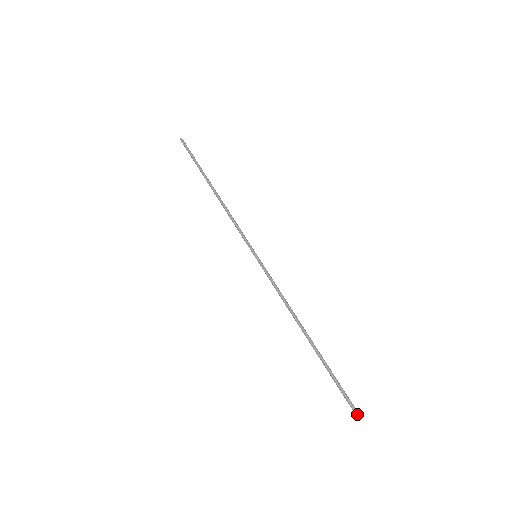
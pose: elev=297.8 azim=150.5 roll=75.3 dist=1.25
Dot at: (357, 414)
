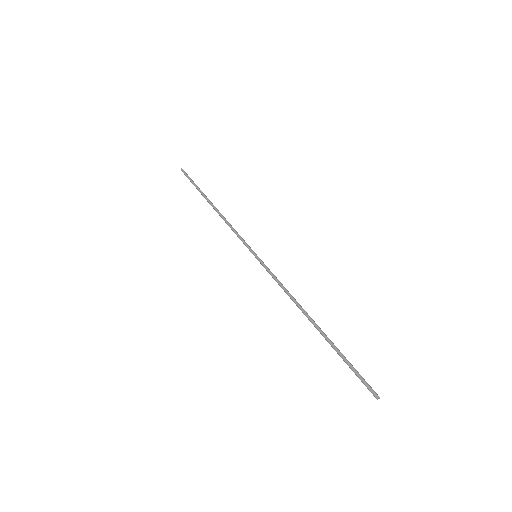
Dot at: (374, 394)
